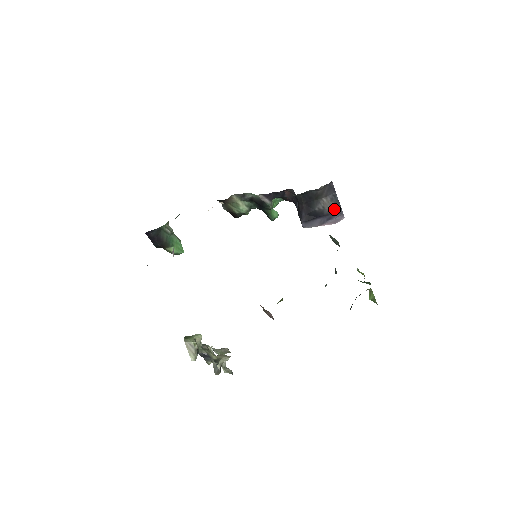
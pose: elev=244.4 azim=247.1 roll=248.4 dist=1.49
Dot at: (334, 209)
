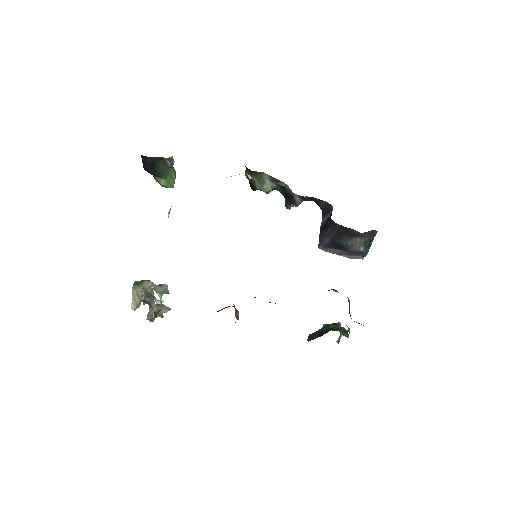
Dot at: (361, 251)
